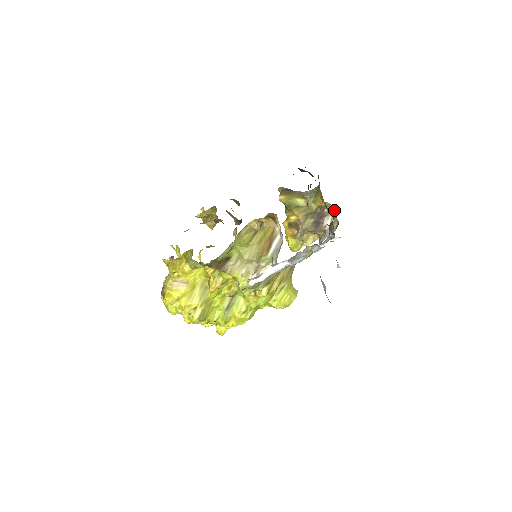
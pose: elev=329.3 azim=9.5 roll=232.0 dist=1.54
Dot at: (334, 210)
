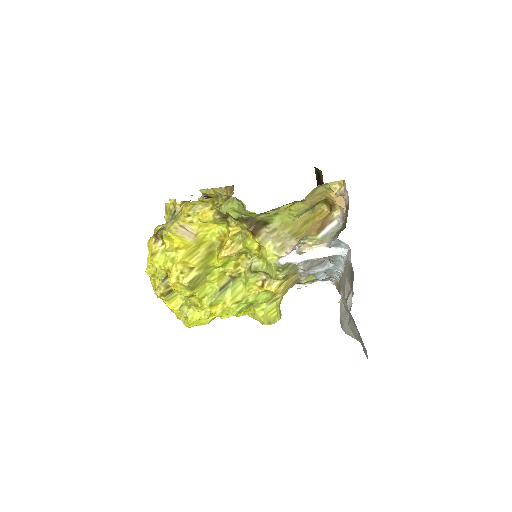
Dot at: occluded
